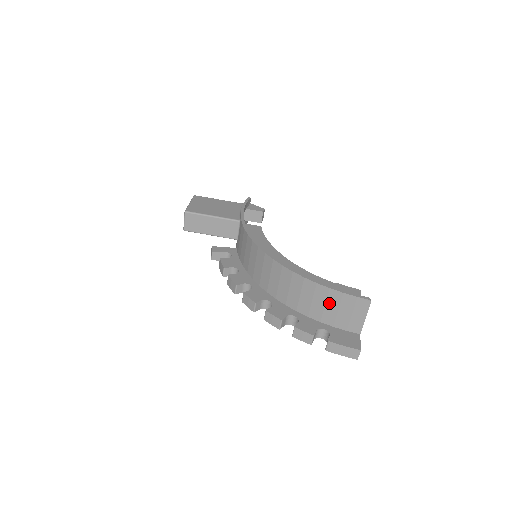
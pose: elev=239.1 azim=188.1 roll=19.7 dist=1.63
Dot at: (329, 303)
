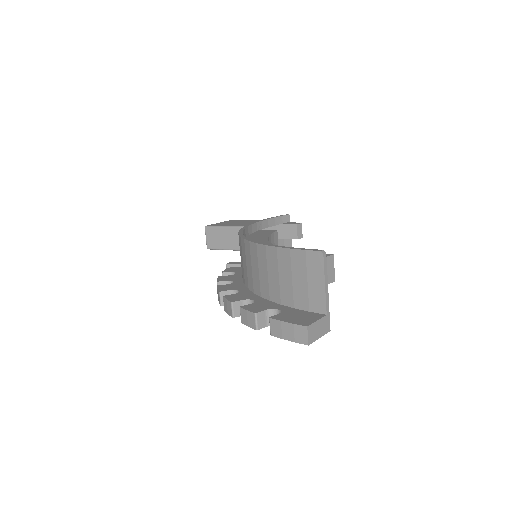
Dot at: (281, 271)
